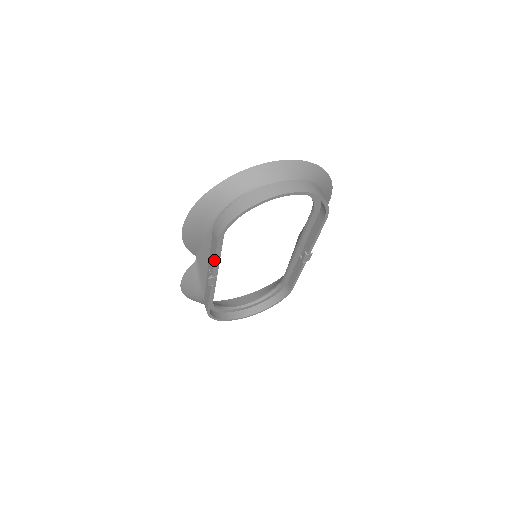
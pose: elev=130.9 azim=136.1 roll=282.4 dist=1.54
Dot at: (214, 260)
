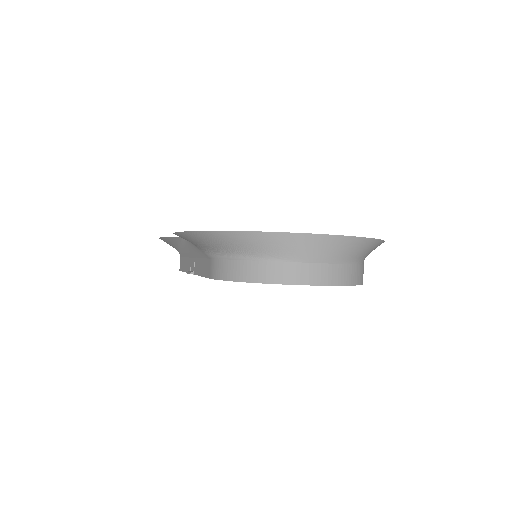
Dot at: (201, 275)
